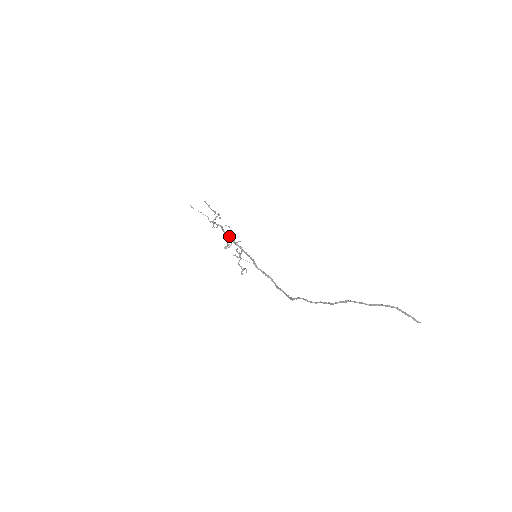
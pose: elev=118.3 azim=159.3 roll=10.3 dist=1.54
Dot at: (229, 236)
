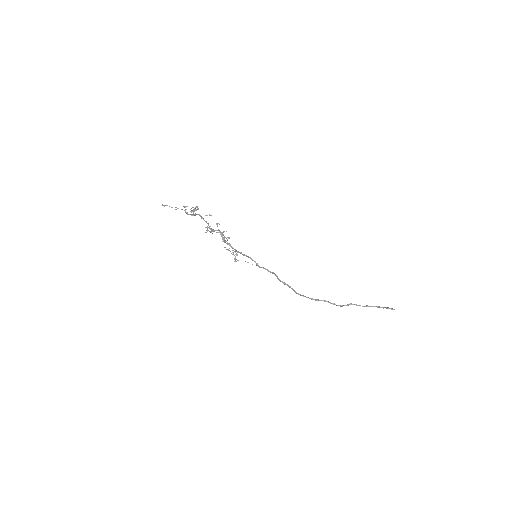
Dot at: occluded
